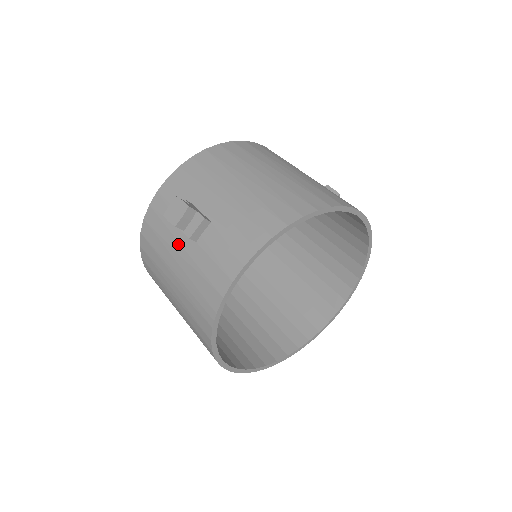
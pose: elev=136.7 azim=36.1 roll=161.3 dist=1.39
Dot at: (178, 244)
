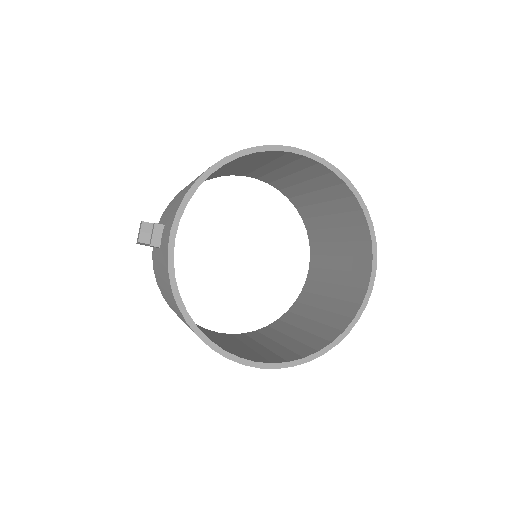
Dot at: (158, 262)
